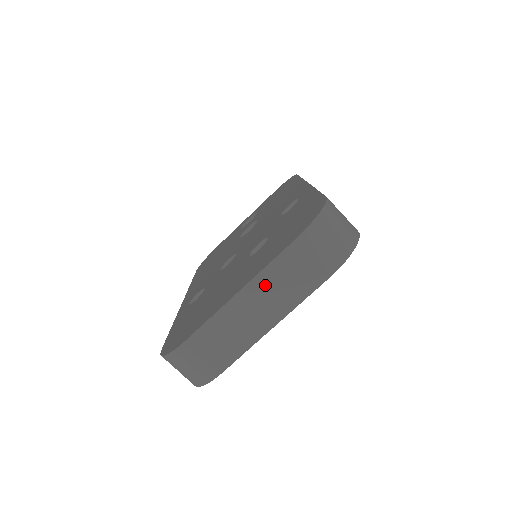
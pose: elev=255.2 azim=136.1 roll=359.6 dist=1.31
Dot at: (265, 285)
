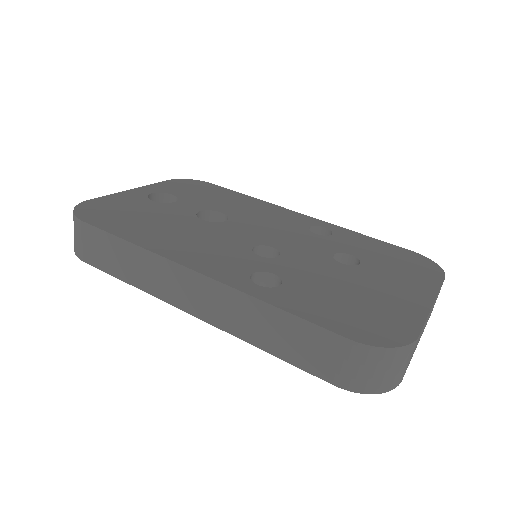
Dot at: occluded
